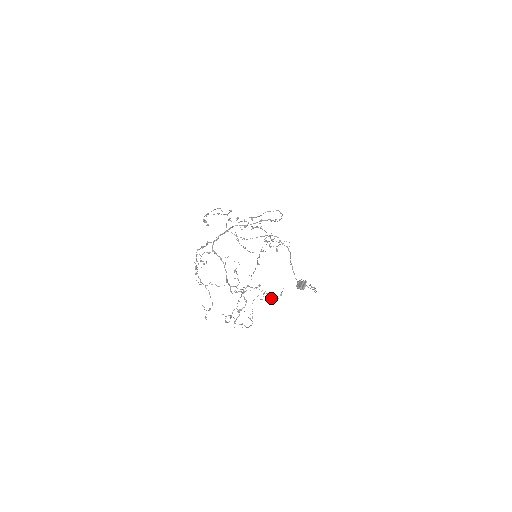
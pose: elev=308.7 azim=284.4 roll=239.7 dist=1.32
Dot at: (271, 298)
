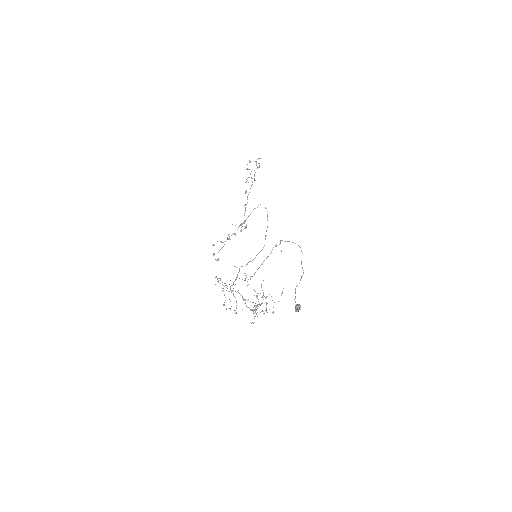
Dot at: occluded
